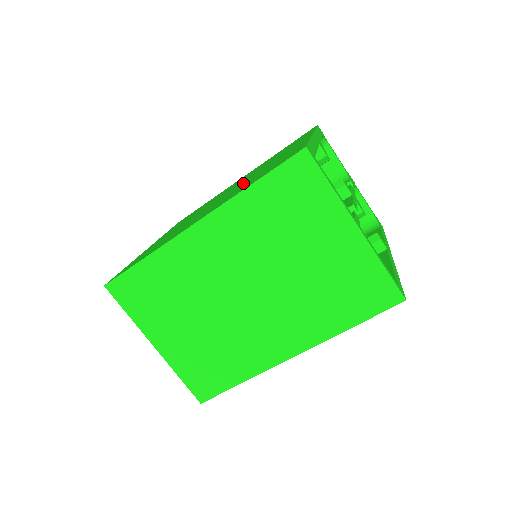
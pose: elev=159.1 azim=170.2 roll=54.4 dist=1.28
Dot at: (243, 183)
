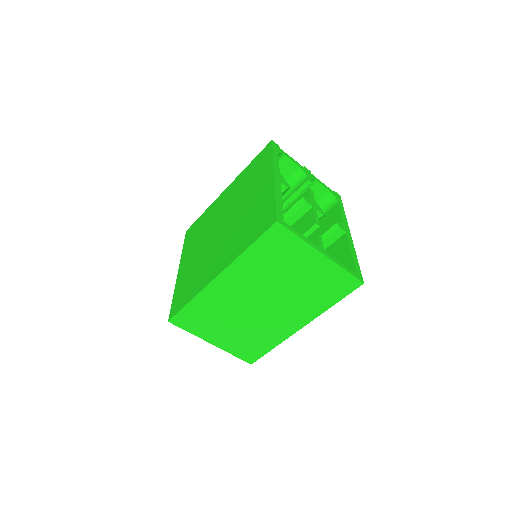
Dot at: (235, 224)
